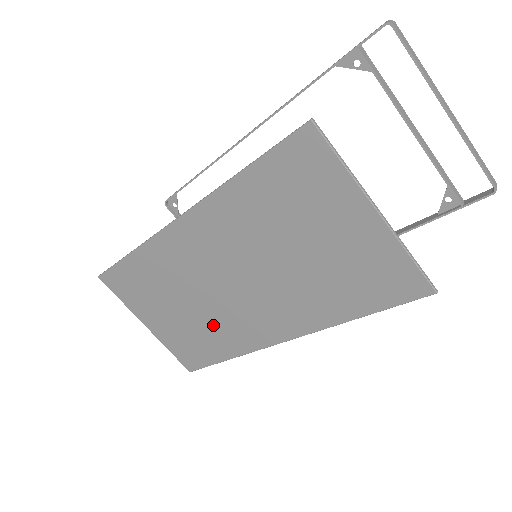
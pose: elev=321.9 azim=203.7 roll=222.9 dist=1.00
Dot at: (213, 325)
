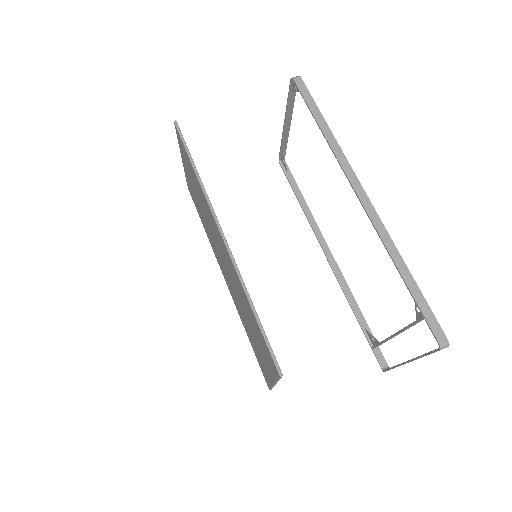
Dot at: occluded
